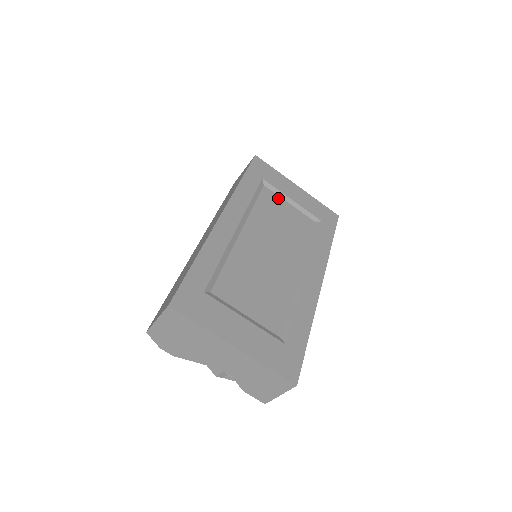
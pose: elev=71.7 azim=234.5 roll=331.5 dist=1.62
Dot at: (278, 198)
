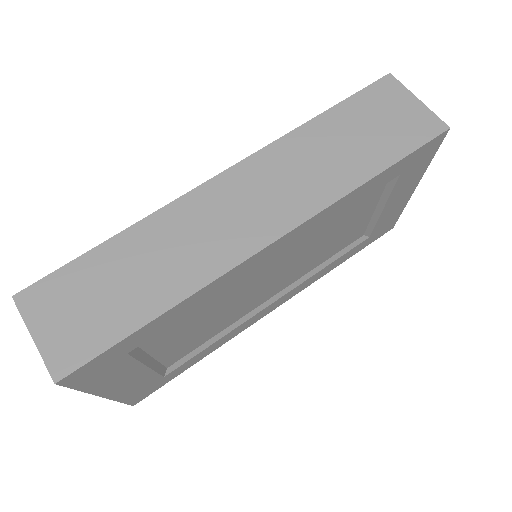
Dot at: (375, 203)
